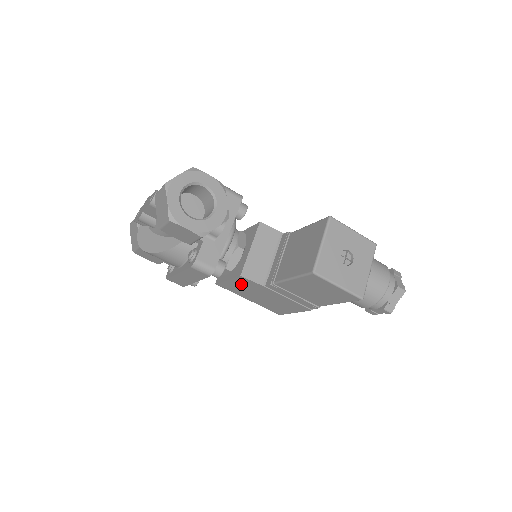
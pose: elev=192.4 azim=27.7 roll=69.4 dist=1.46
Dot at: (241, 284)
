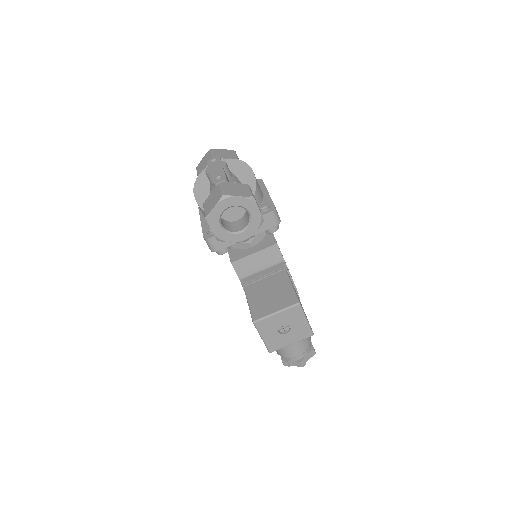
Dot at: occluded
